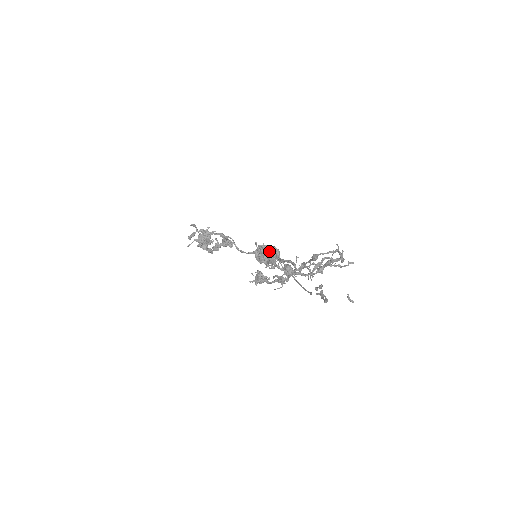
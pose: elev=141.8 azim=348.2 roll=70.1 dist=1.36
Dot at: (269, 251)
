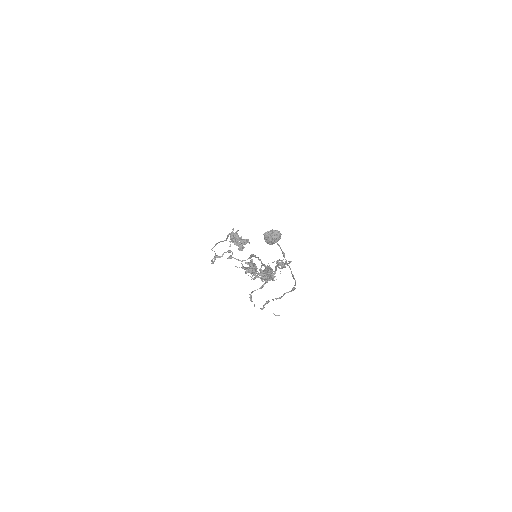
Dot at: (250, 264)
